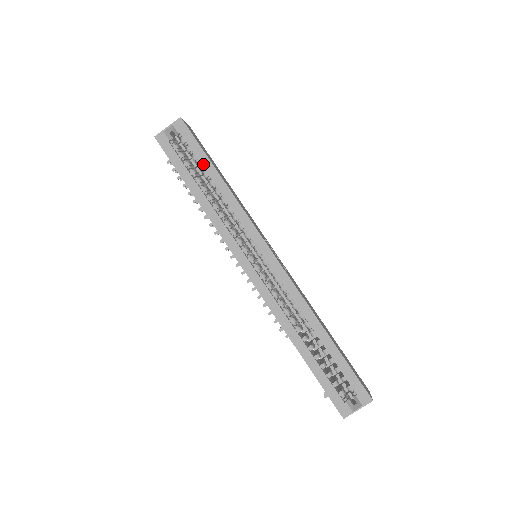
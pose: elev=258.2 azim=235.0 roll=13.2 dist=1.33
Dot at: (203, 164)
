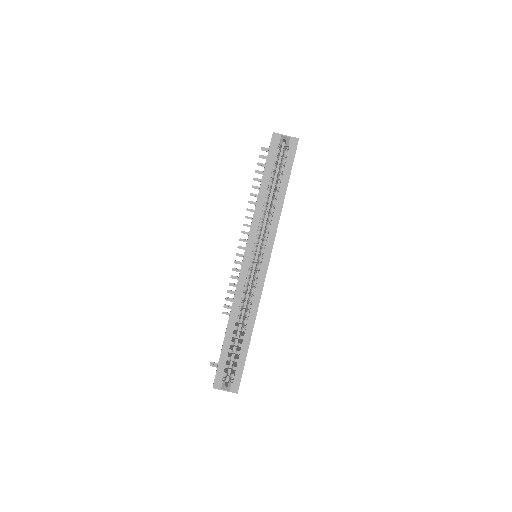
Dot at: (283, 178)
